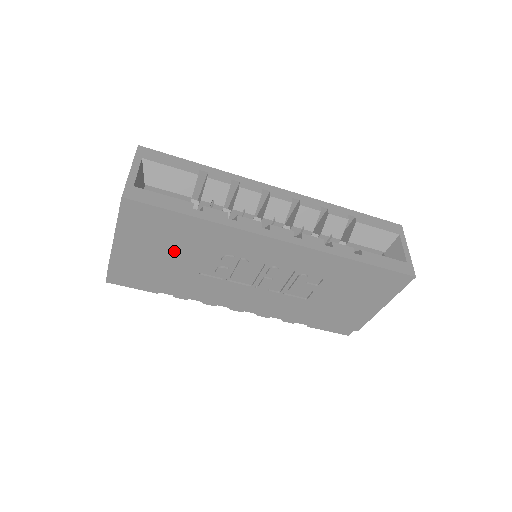
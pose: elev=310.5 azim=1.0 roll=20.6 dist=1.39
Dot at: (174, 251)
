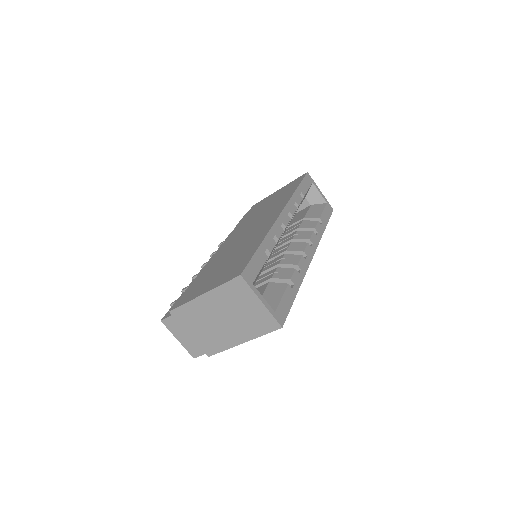
Dot at: occluded
